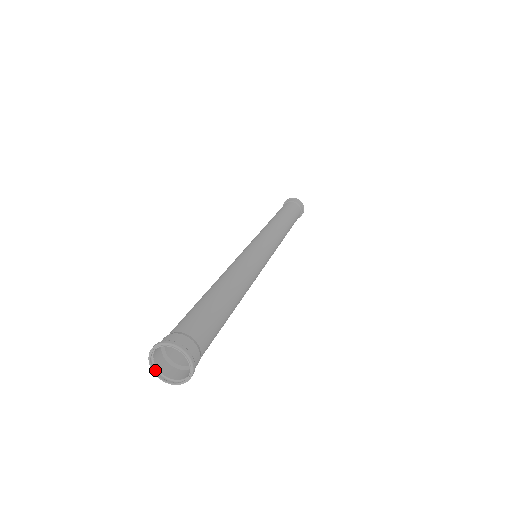
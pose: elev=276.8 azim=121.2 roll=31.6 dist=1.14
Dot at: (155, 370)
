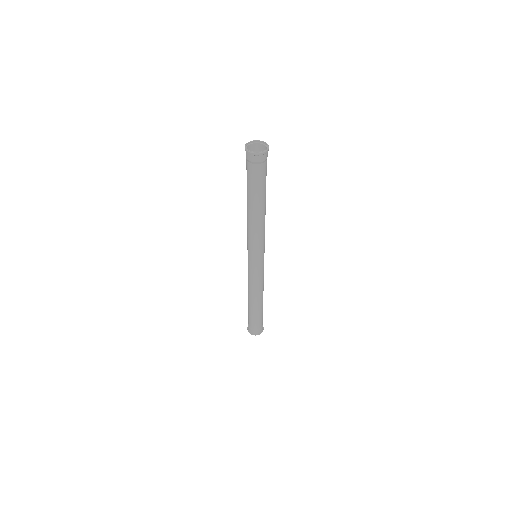
Dot at: (256, 155)
